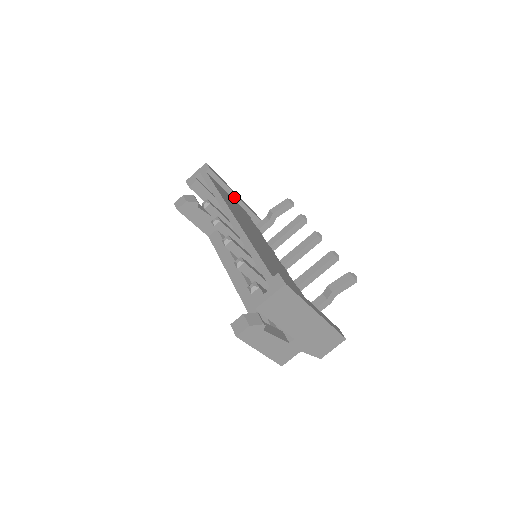
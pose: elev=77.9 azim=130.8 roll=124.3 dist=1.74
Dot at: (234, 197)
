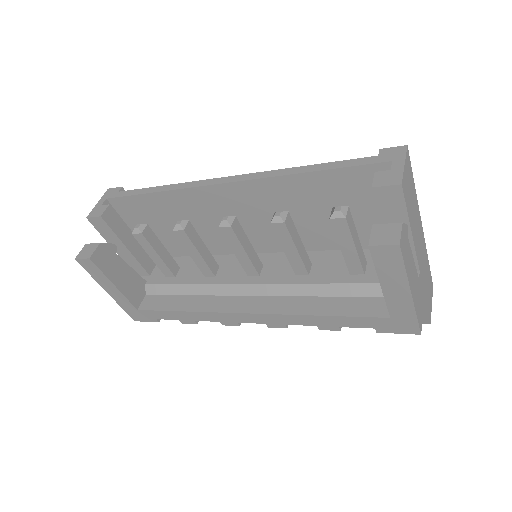
Dot at: occluded
